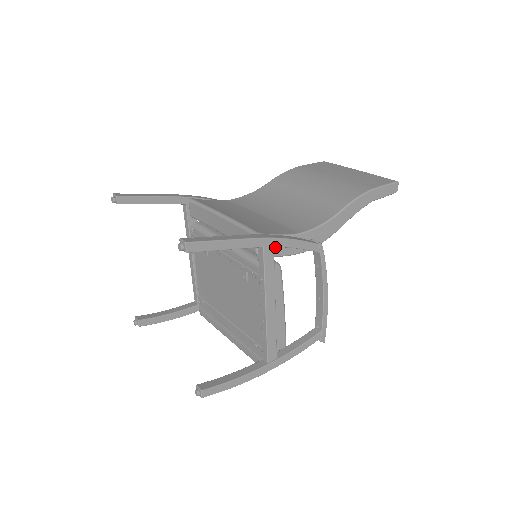
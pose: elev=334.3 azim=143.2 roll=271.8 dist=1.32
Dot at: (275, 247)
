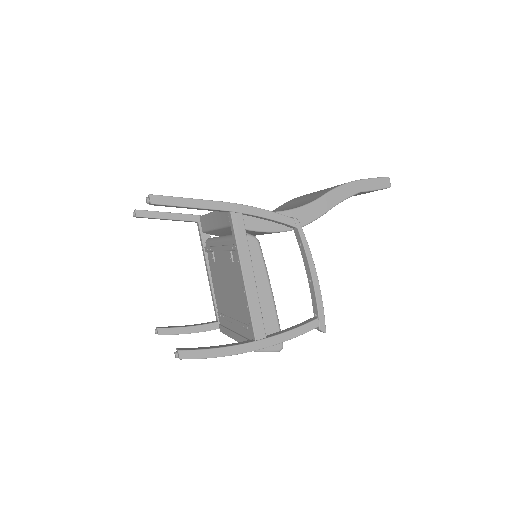
Dot at: (250, 221)
